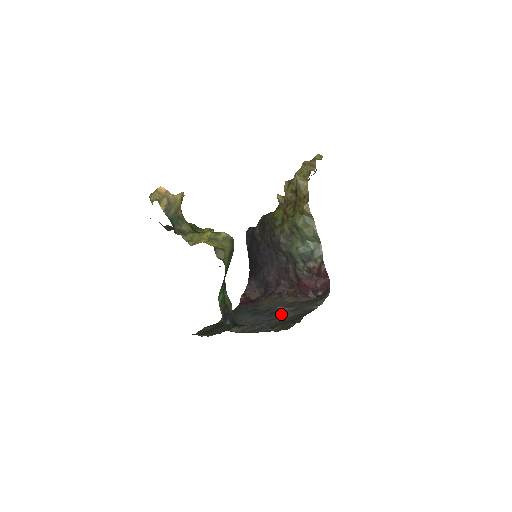
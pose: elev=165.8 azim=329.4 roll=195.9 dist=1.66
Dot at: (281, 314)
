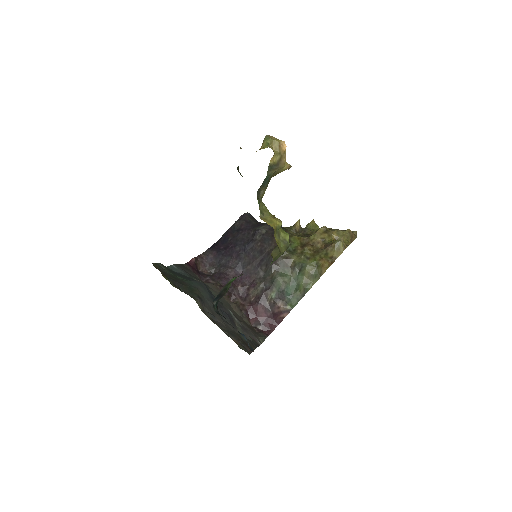
Dot at: (233, 322)
